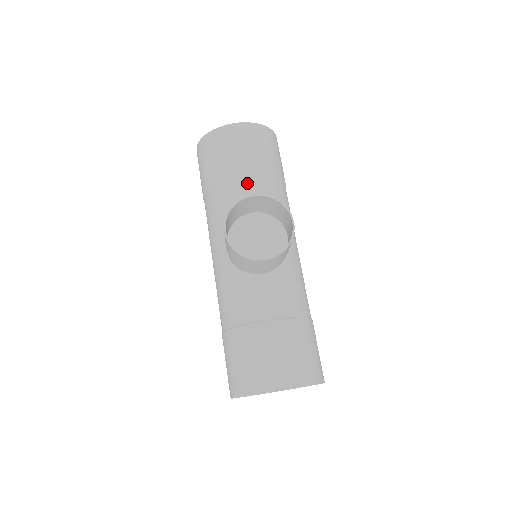
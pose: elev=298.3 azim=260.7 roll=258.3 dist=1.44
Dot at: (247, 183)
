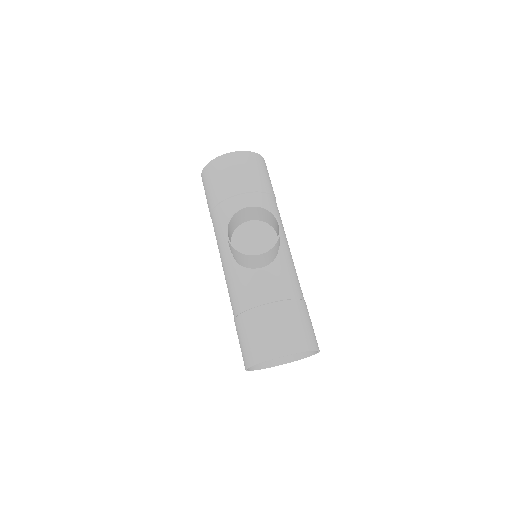
Dot at: (243, 199)
